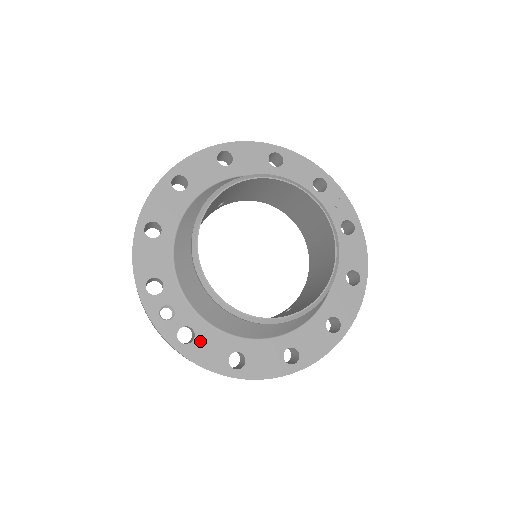
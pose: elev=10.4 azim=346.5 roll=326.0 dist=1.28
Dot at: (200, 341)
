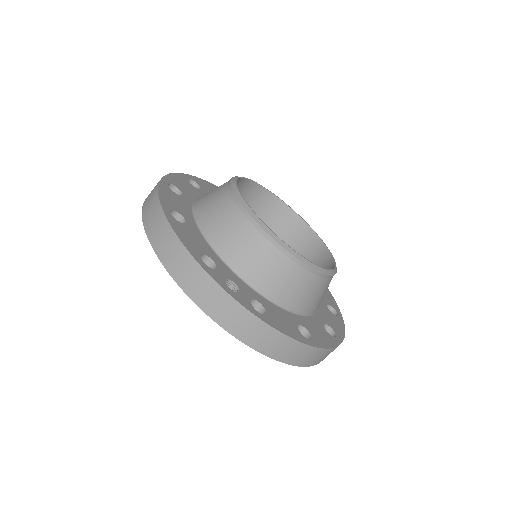
Dot at: (271, 313)
